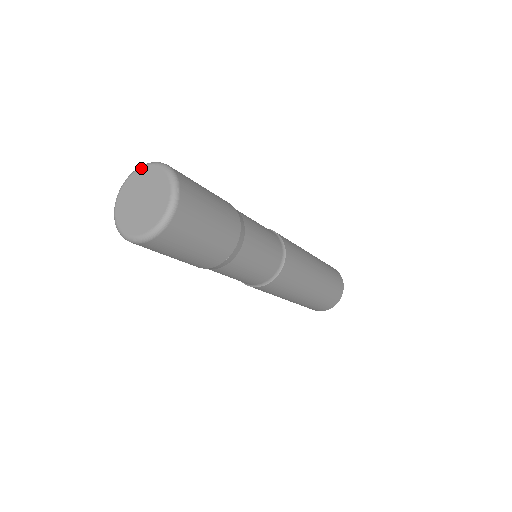
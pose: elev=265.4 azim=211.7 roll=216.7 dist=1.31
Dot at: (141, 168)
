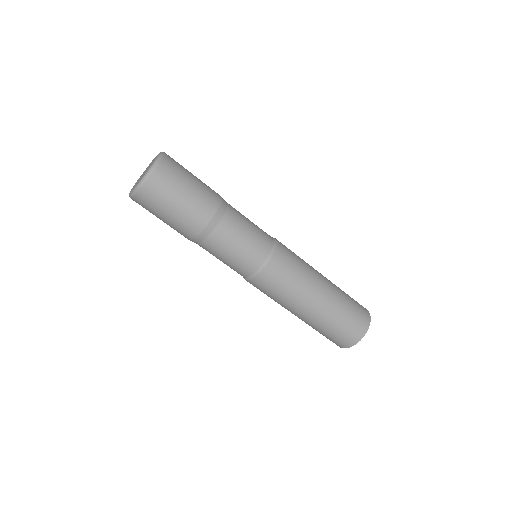
Dot at: occluded
